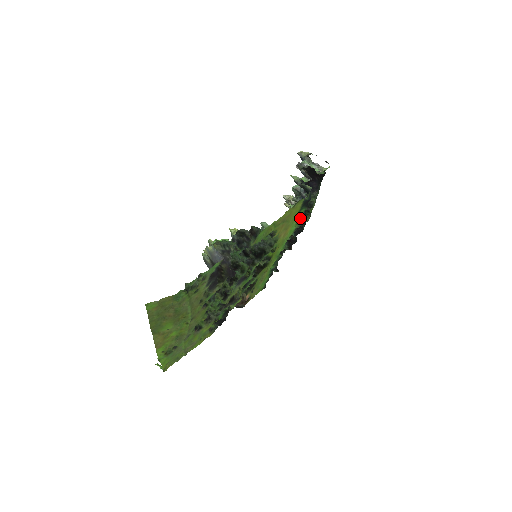
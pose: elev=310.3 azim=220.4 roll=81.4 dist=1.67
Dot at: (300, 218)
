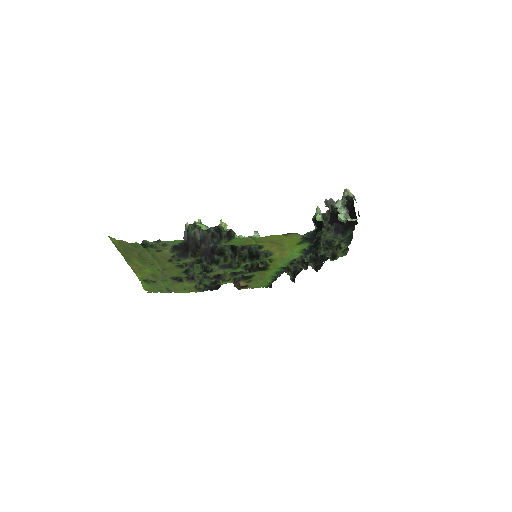
Dot at: (305, 249)
